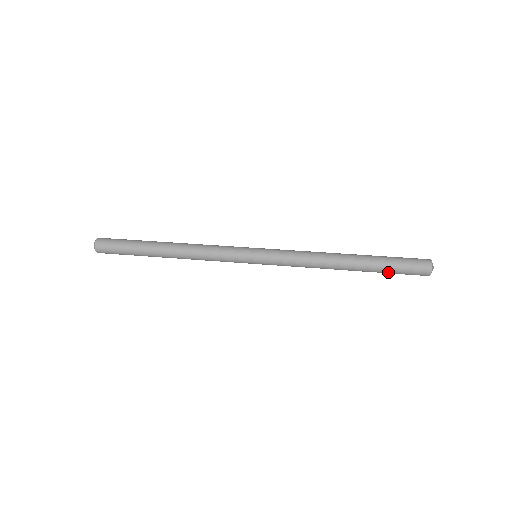
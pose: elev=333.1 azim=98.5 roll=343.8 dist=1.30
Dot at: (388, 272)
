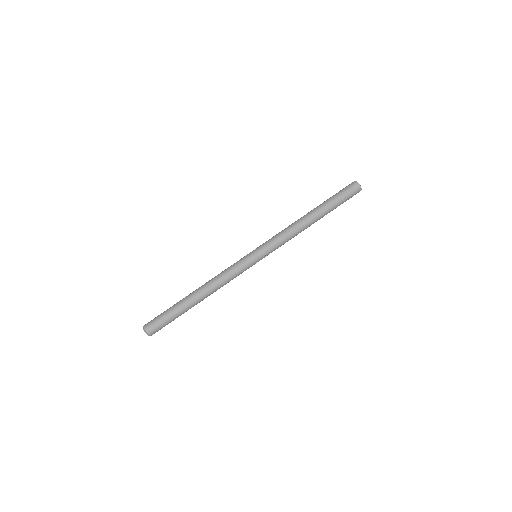
Dot at: occluded
